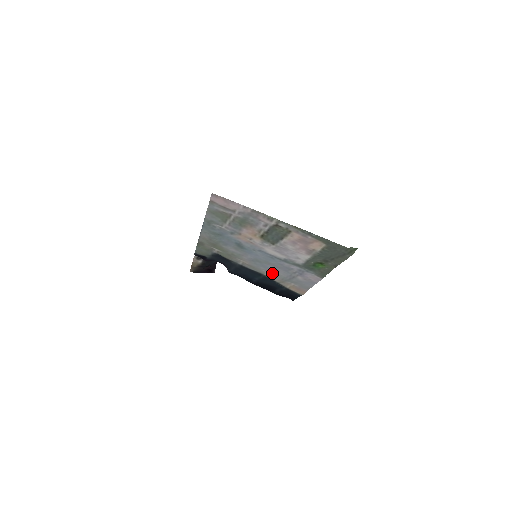
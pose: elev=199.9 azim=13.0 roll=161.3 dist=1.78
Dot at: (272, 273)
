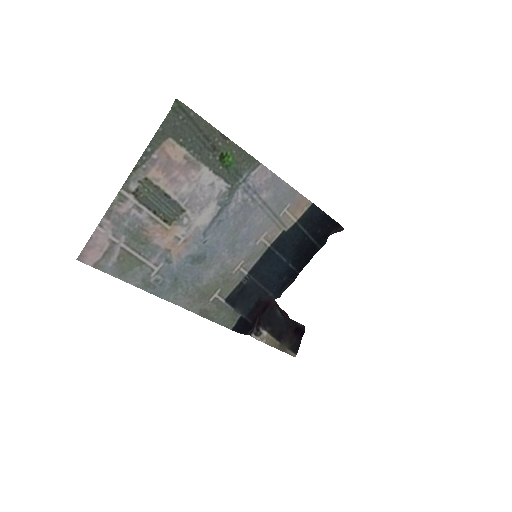
Dot at: (262, 233)
